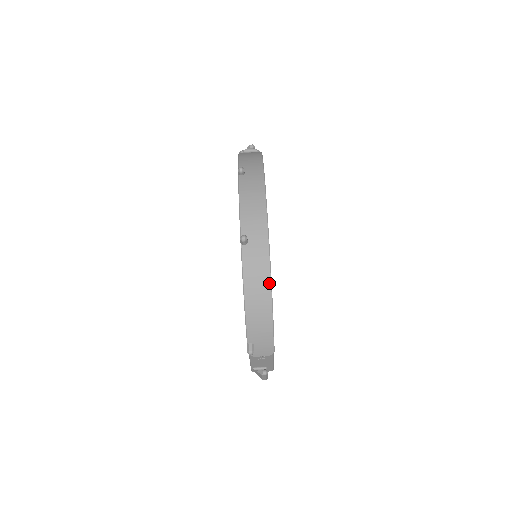
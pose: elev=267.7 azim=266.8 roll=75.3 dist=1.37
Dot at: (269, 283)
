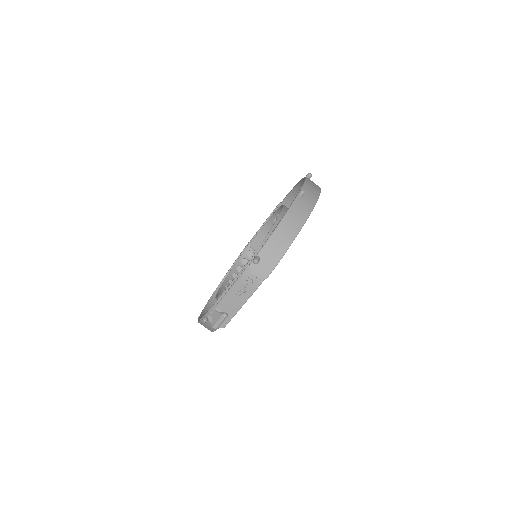
Dot at: (301, 225)
